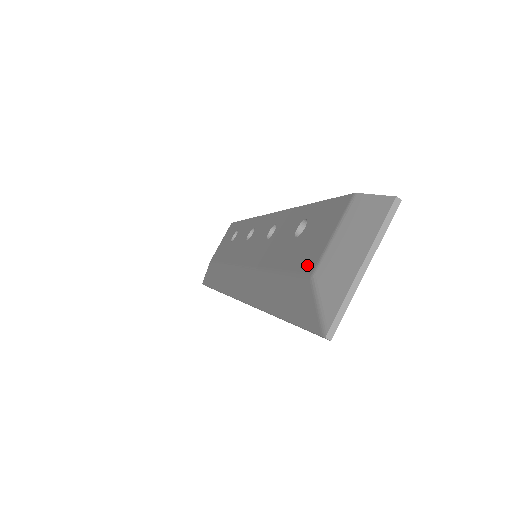
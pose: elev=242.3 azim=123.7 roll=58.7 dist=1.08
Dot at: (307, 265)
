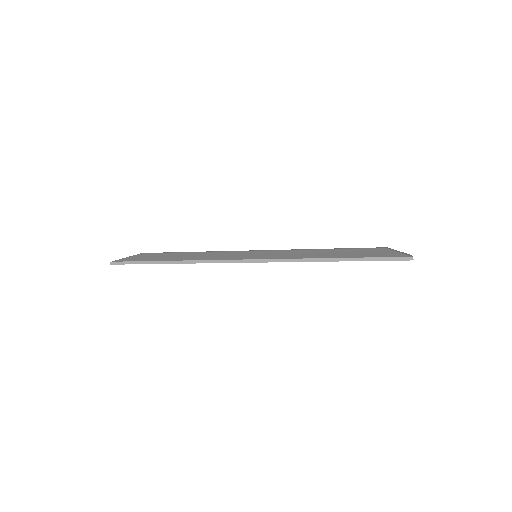
Dot at: occluded
